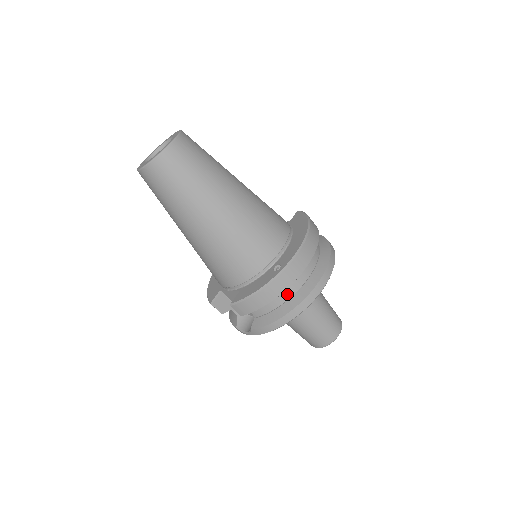
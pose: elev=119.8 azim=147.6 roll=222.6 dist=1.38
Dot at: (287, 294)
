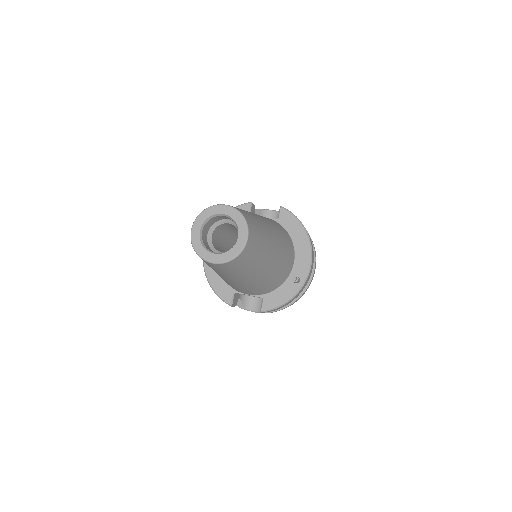
Dot at: occluded
